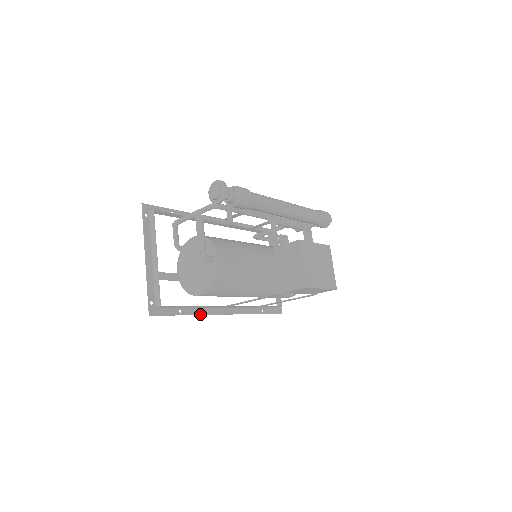
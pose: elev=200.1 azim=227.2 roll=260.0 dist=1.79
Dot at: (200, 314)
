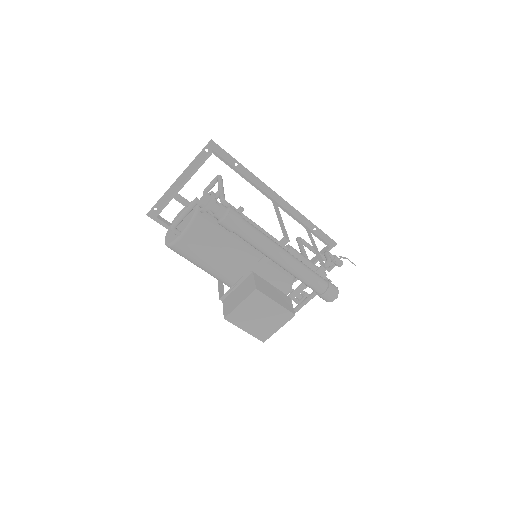
Dot at: occluded
